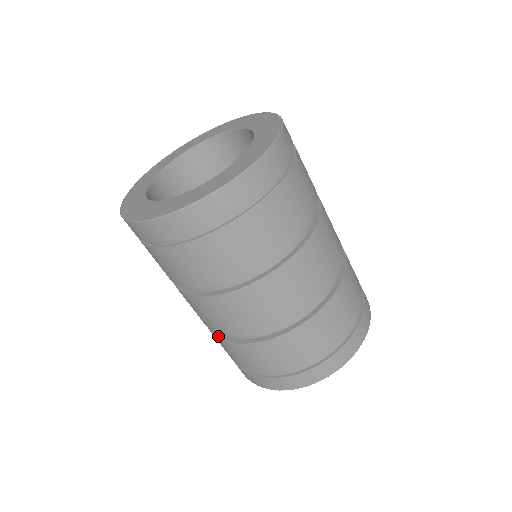
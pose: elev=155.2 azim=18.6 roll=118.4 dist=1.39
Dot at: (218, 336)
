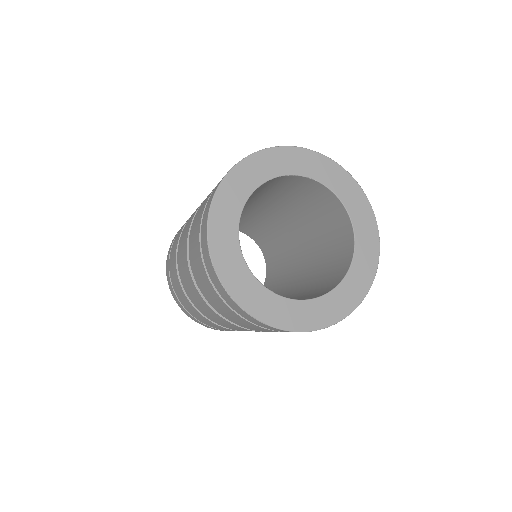
Dot at: occluded
